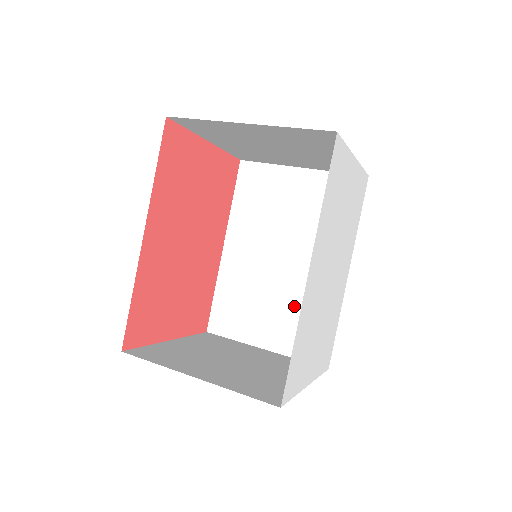
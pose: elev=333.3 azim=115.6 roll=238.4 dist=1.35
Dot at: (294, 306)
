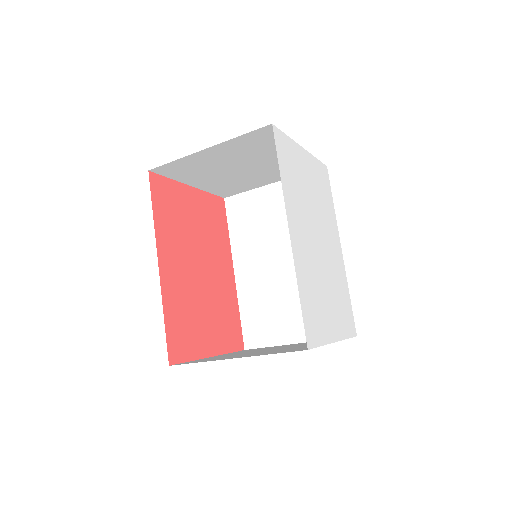
Dot at: occluded
